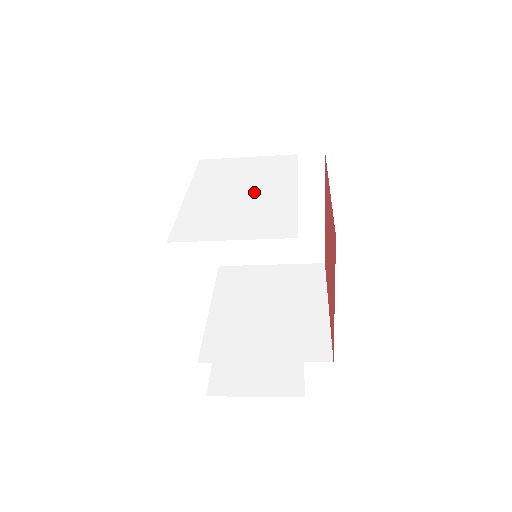
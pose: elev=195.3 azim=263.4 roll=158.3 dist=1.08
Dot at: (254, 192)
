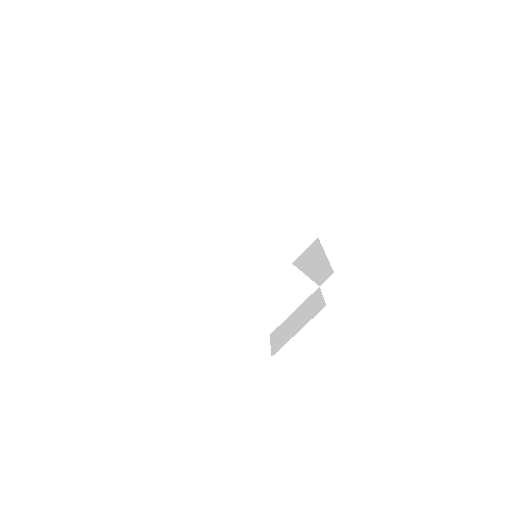
Dot at: occluded
